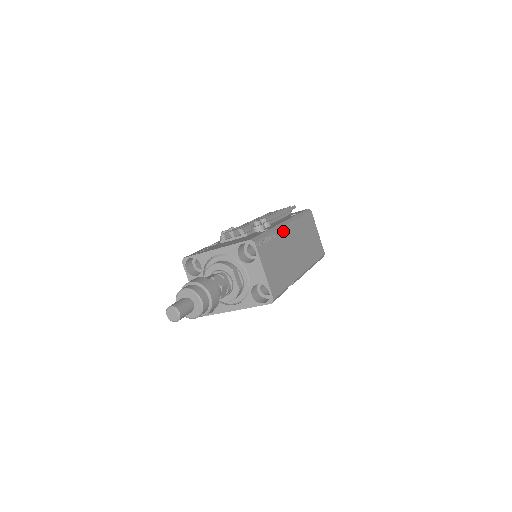
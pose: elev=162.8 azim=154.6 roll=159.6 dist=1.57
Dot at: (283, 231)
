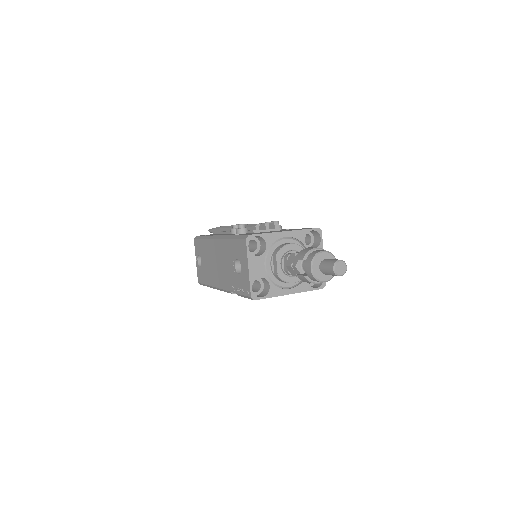
Dot at: occluded
